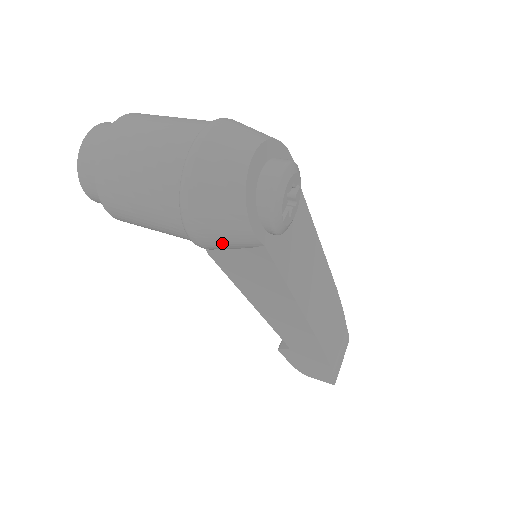
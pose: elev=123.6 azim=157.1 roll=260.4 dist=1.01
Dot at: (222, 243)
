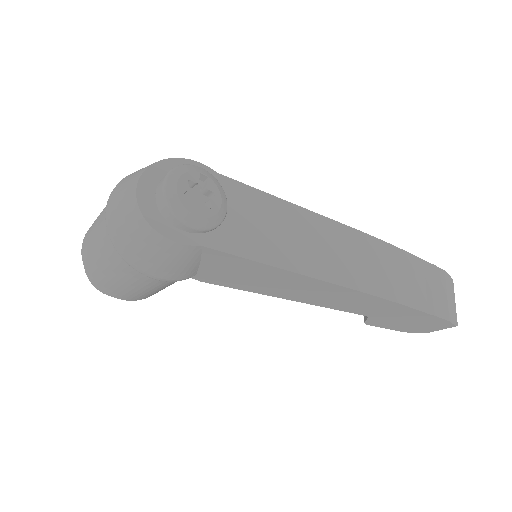
Dot at: (177, 267)
